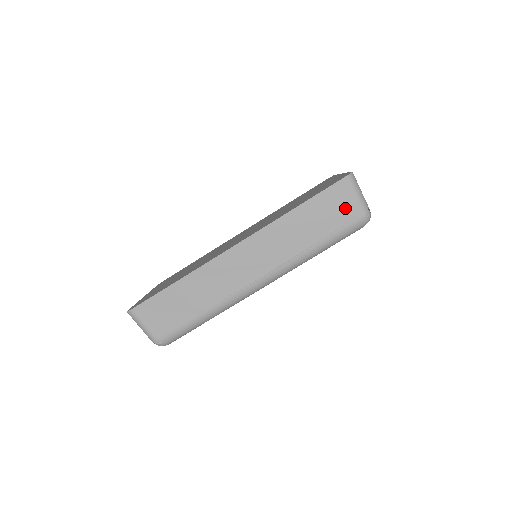
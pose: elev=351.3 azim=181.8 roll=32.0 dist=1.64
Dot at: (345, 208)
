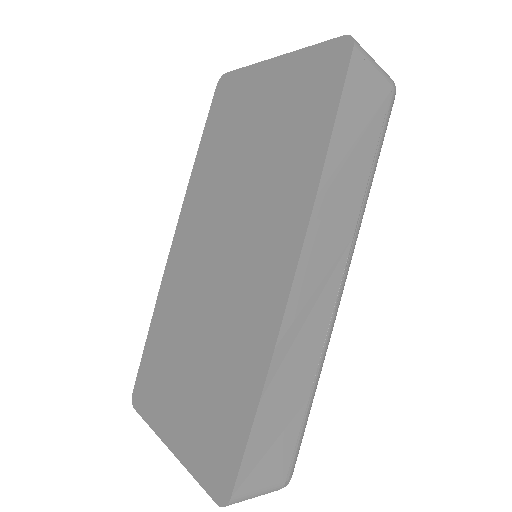
Dot at: (374, 96)
